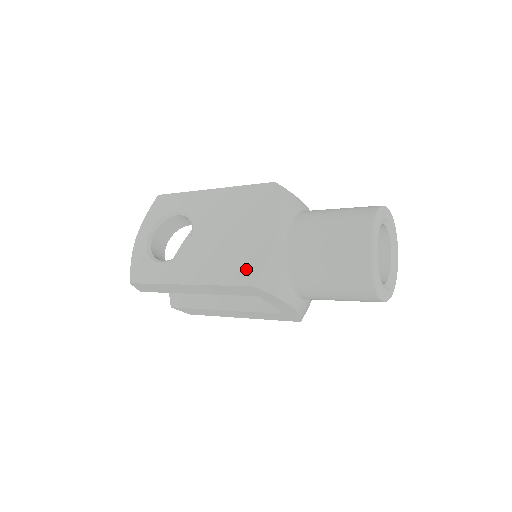
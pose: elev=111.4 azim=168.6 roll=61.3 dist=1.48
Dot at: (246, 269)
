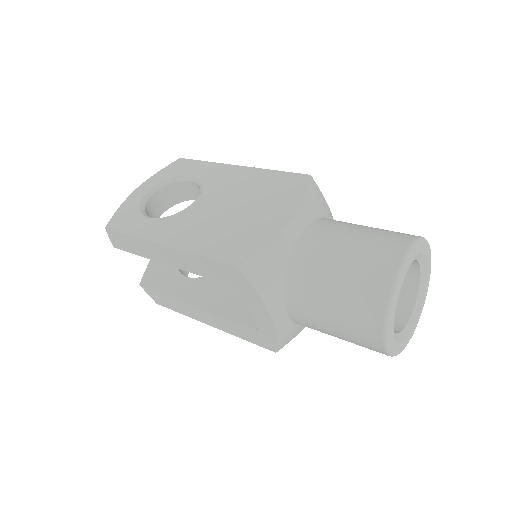
Dot at: (238, 248)
